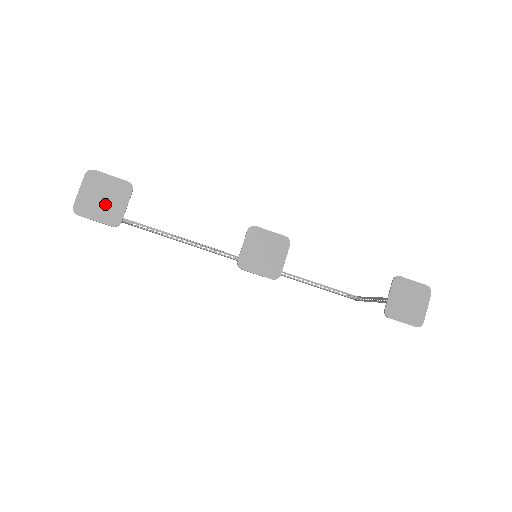
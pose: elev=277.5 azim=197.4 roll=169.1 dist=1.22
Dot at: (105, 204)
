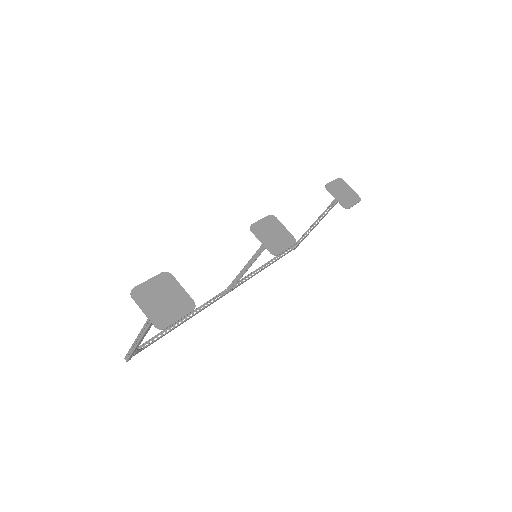
Dot at: (170, 302)
